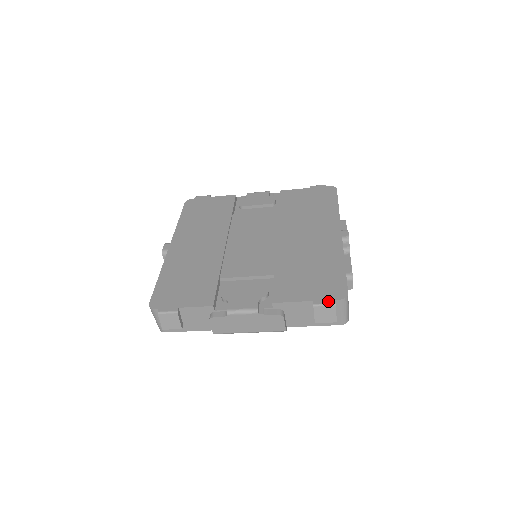
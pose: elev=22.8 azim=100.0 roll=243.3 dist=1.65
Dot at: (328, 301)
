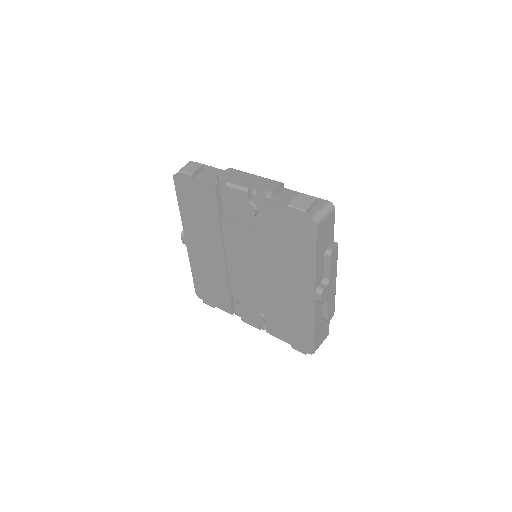
Dot at: (300, 351)
